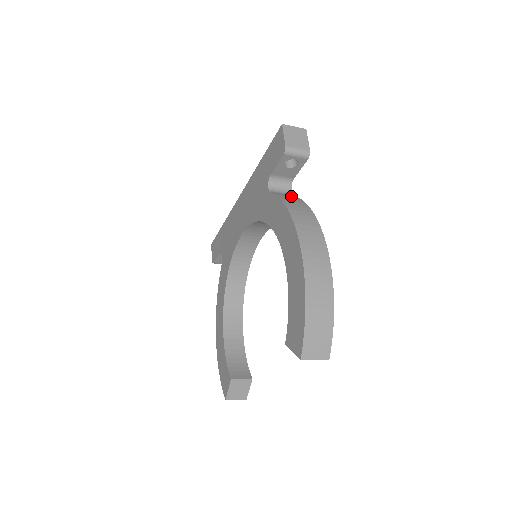
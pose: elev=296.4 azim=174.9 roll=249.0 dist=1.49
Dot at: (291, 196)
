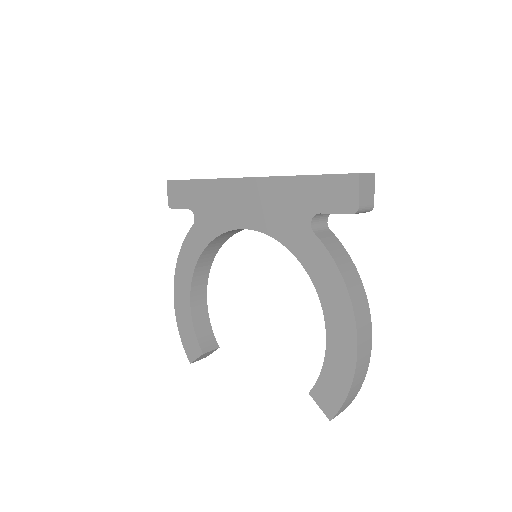
Dot at: (333, 240)
